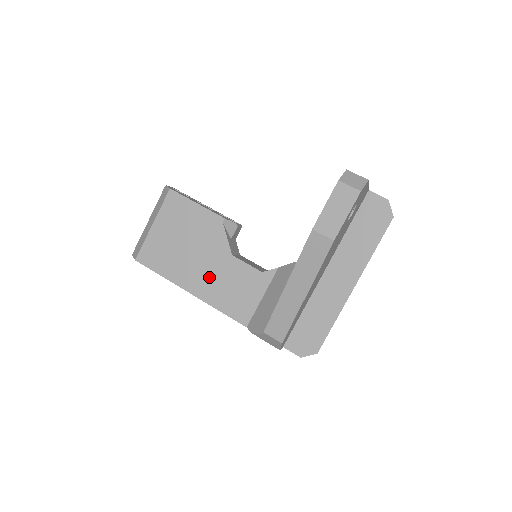
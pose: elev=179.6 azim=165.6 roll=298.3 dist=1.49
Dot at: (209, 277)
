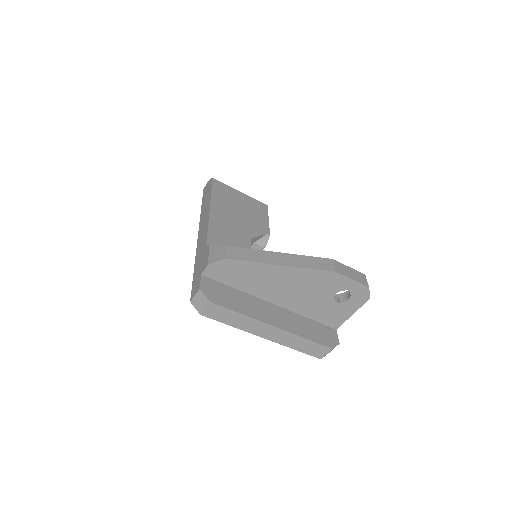
Dot at: (228, 222)
